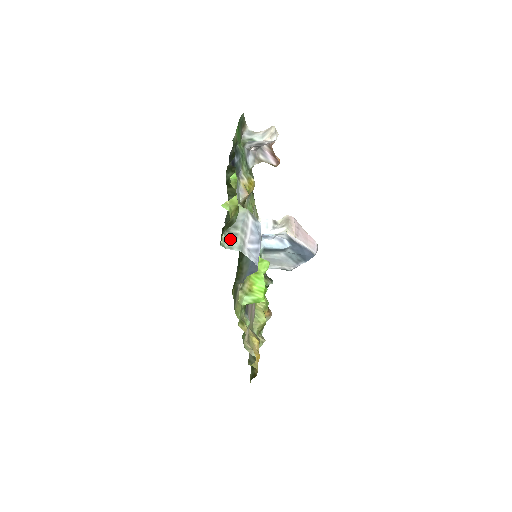
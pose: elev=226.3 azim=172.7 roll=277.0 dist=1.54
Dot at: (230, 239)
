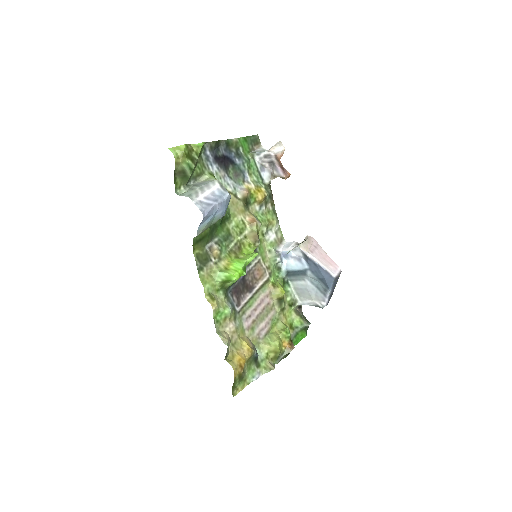
Dot at: (187, 191)
